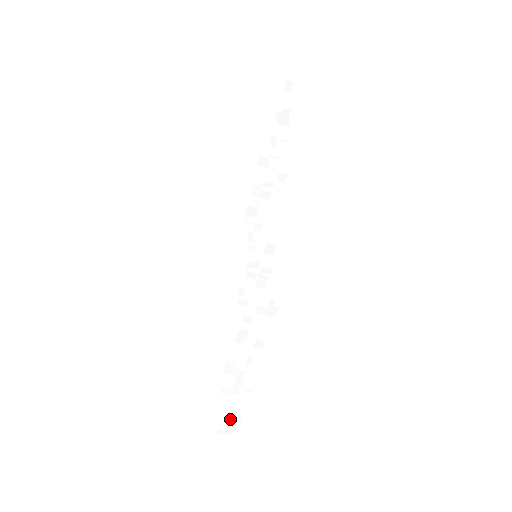
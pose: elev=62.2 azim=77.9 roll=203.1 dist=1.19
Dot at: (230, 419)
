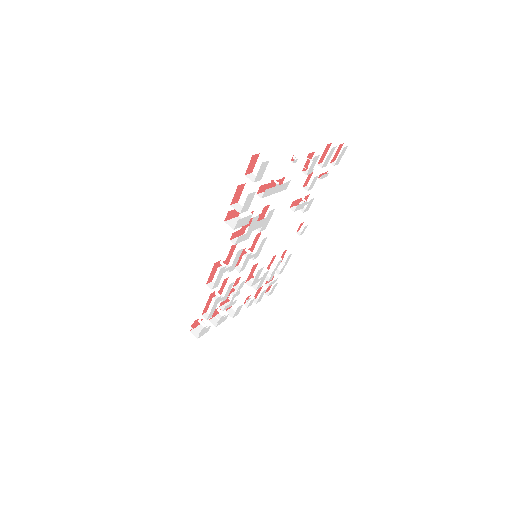
Dot at: occluded
